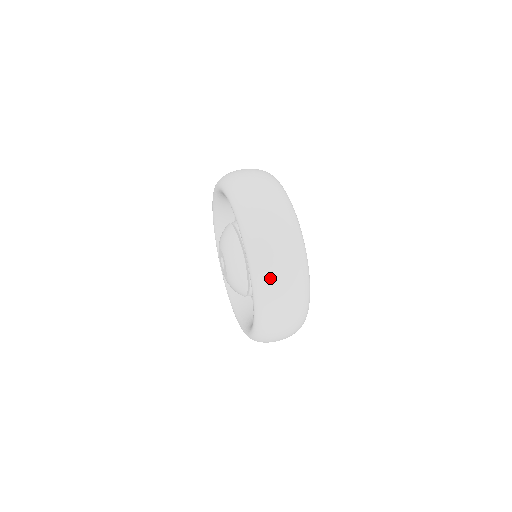
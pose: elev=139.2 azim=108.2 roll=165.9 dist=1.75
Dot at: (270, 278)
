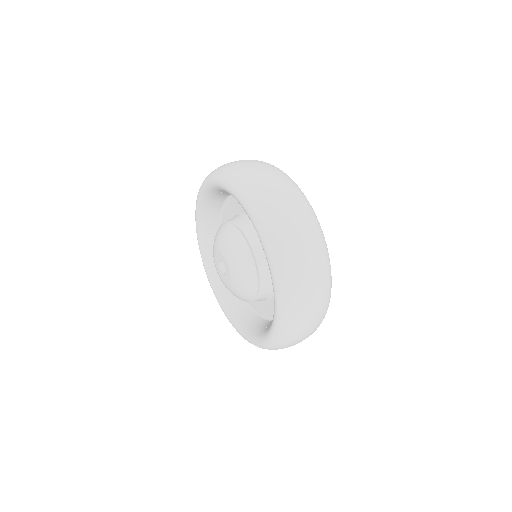
Dot at: (299, 309)
